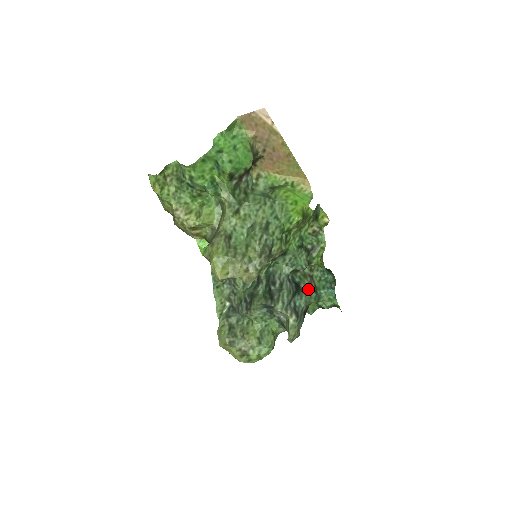
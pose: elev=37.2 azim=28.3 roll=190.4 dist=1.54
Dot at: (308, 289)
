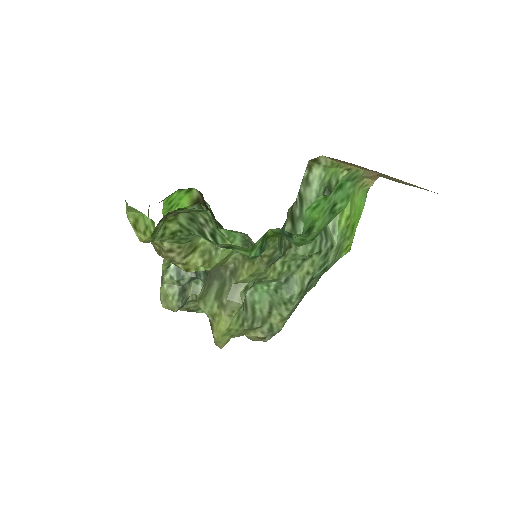
Dot at: occluded
